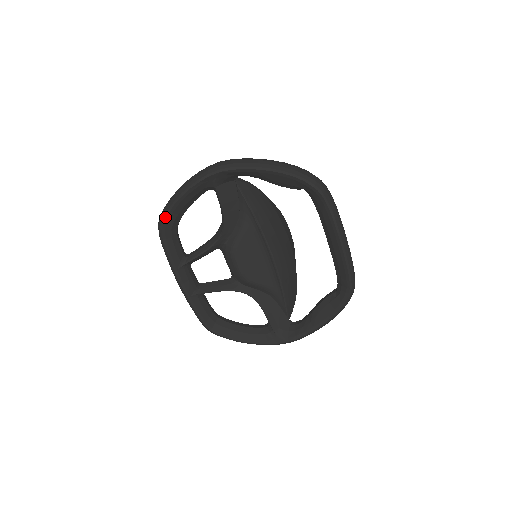
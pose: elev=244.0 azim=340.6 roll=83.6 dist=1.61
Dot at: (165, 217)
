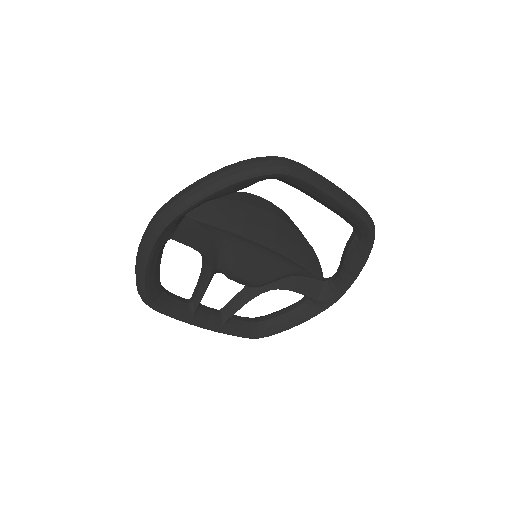
Dot at: (145, 295)
